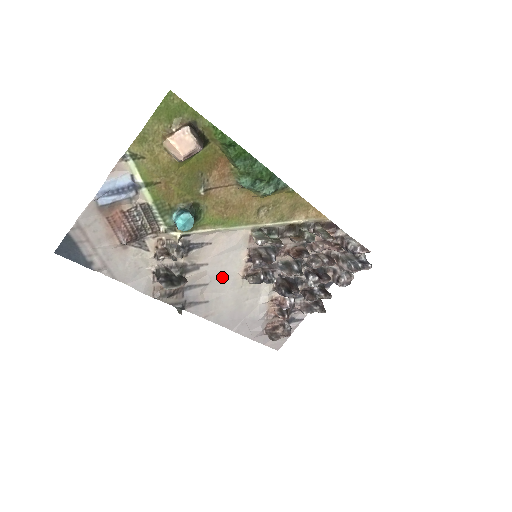
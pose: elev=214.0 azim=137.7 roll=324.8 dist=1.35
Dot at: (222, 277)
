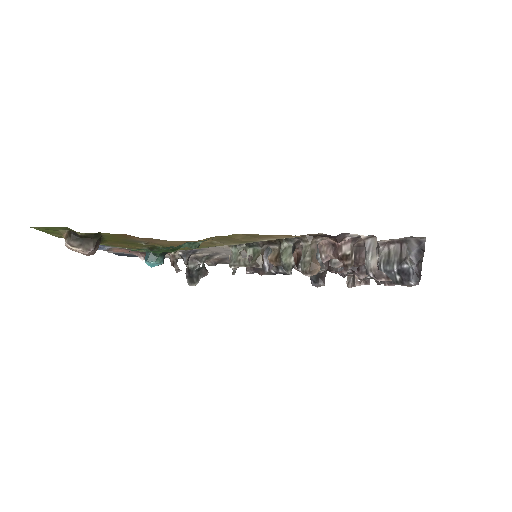
Dot at: (248, 255)
